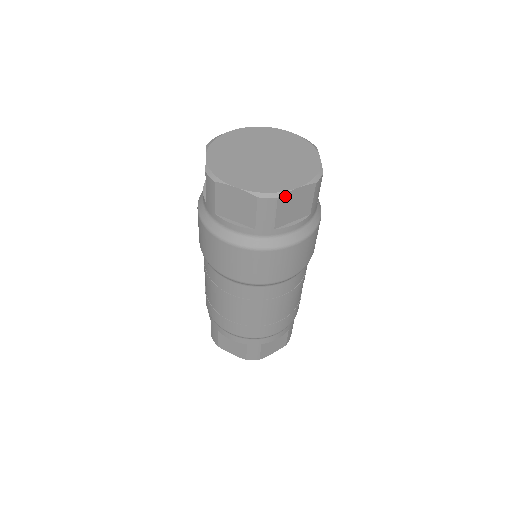
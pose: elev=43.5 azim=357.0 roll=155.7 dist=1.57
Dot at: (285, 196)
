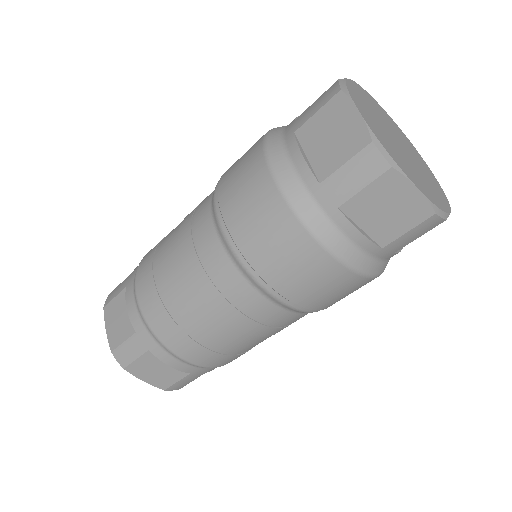
Dot at: occluded
